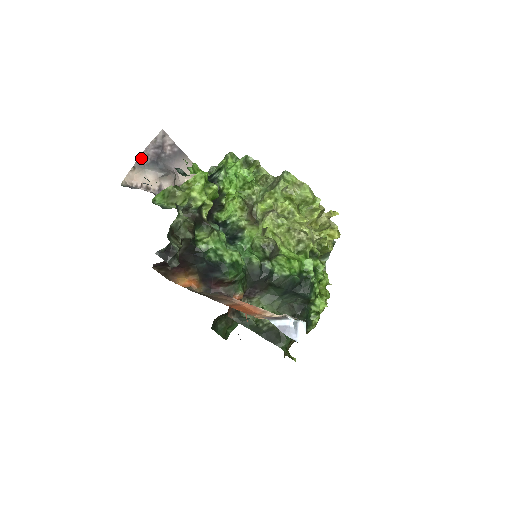
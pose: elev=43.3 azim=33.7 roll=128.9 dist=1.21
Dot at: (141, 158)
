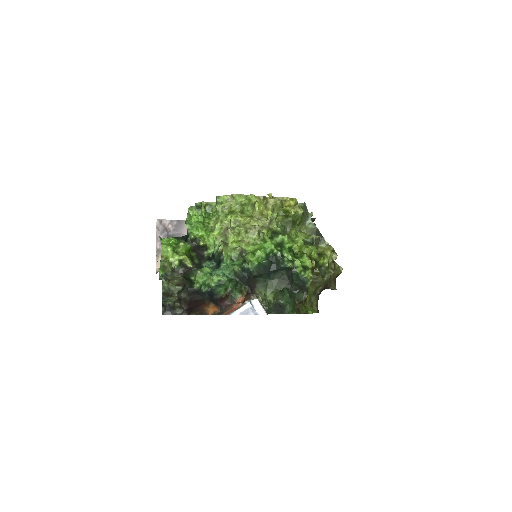
Dot at: (158, 247)
